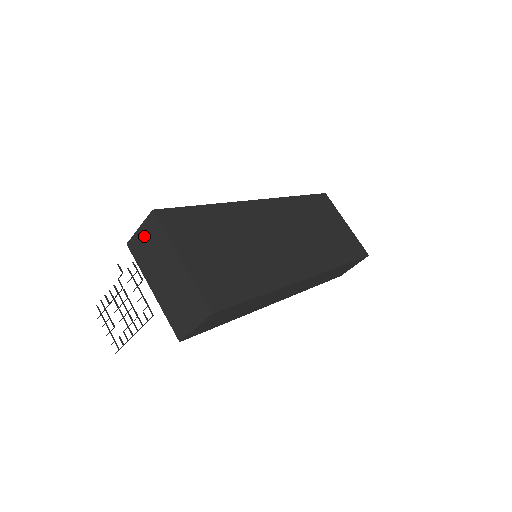
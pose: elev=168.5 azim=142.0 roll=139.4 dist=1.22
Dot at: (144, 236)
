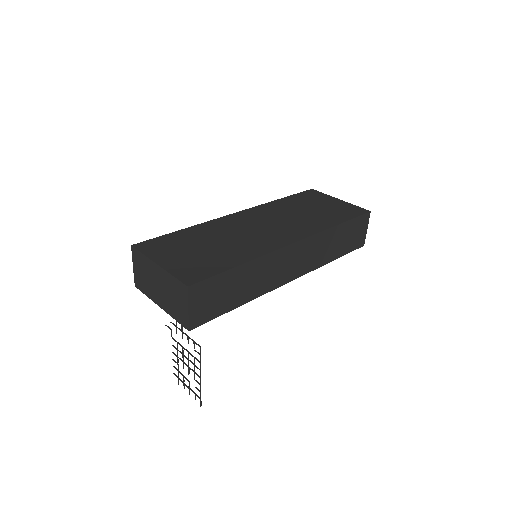
Dot at: (137, 269)
